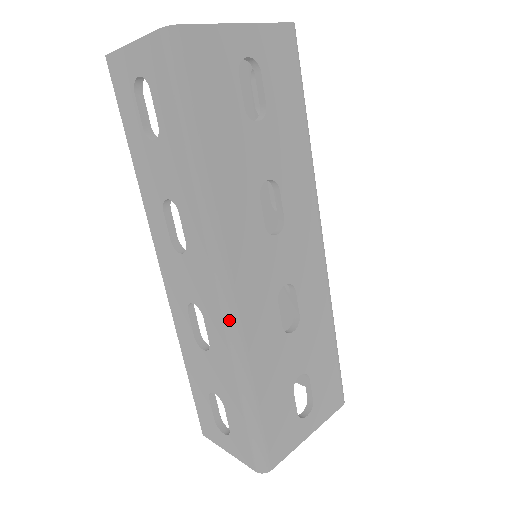
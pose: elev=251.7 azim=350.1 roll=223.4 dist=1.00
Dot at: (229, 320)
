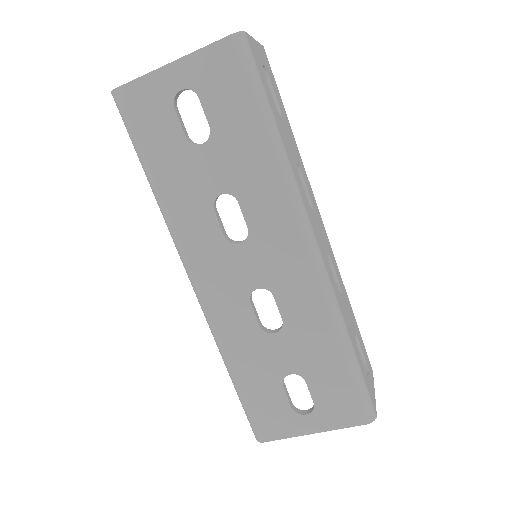
Dot at: (202, 309)
